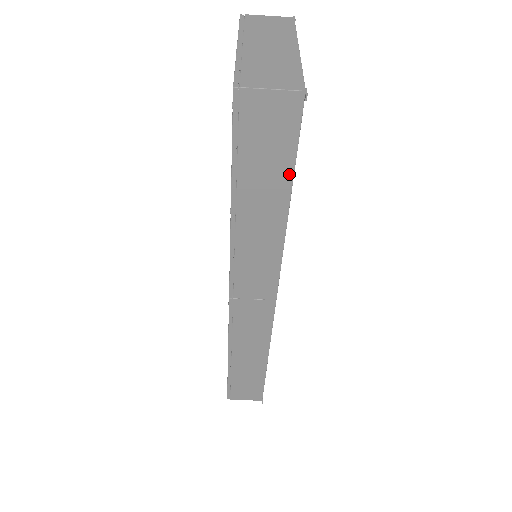
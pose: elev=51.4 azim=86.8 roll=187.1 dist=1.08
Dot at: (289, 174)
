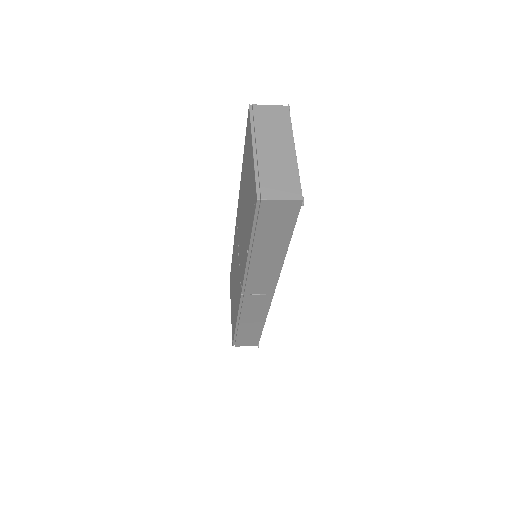
Dot at: (289, 236)
